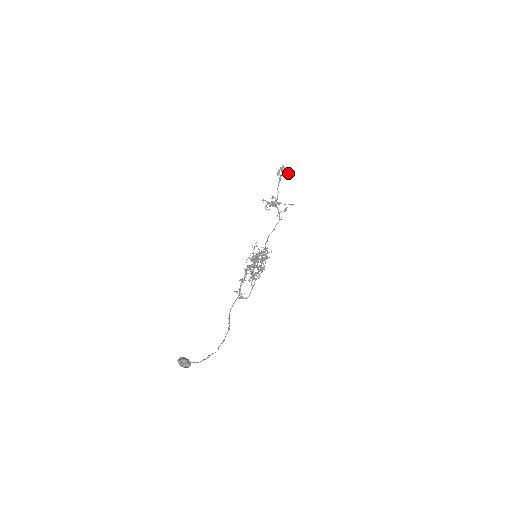
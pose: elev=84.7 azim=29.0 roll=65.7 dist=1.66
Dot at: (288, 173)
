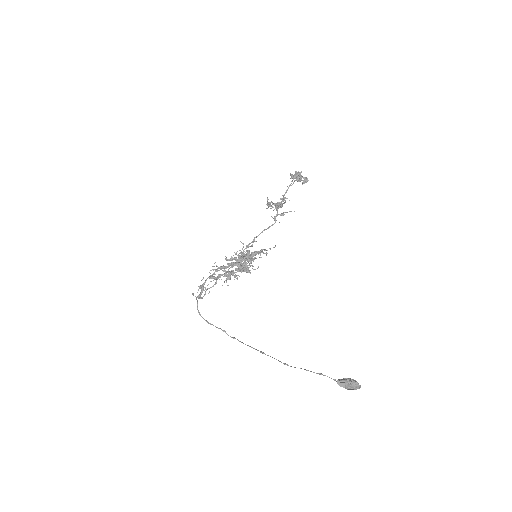
Dot at: (304, 181)
